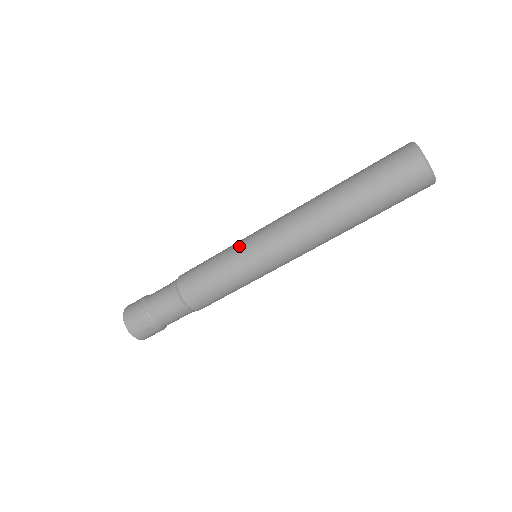
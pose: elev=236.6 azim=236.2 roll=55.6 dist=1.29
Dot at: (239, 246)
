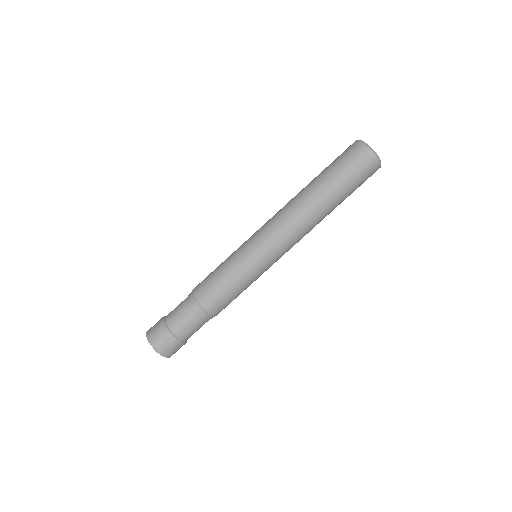
Dot at: (240, 246)
